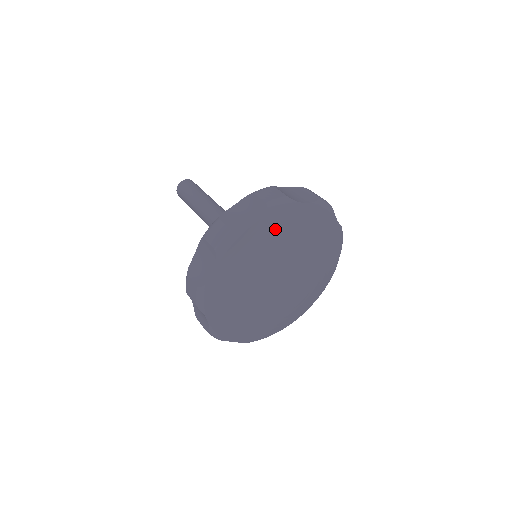
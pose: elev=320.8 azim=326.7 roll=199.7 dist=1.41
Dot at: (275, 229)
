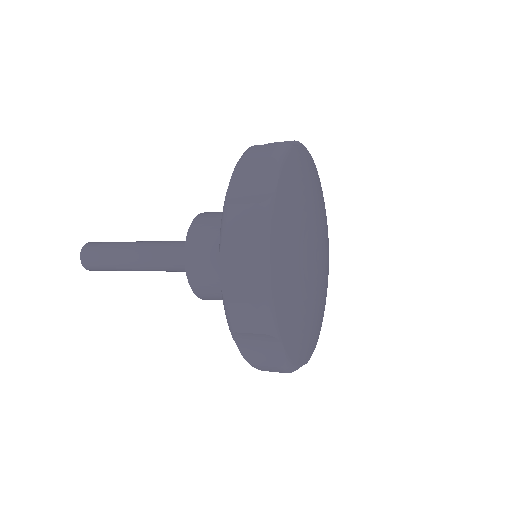
Dot at: (294, 184)
